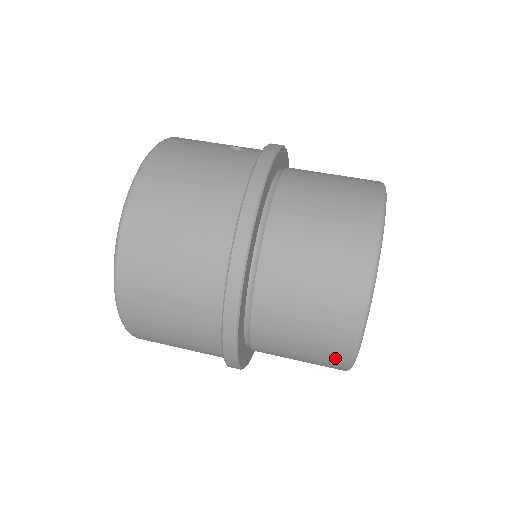
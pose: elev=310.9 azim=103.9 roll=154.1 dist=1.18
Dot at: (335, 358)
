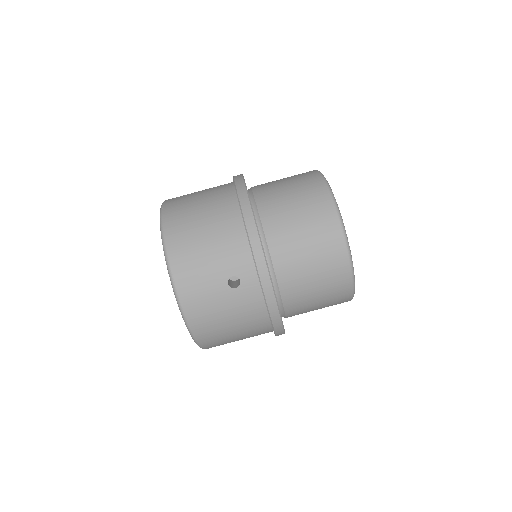
Dot at: occluded
